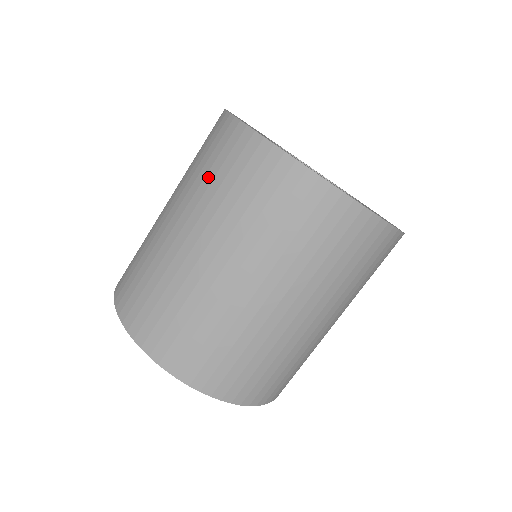
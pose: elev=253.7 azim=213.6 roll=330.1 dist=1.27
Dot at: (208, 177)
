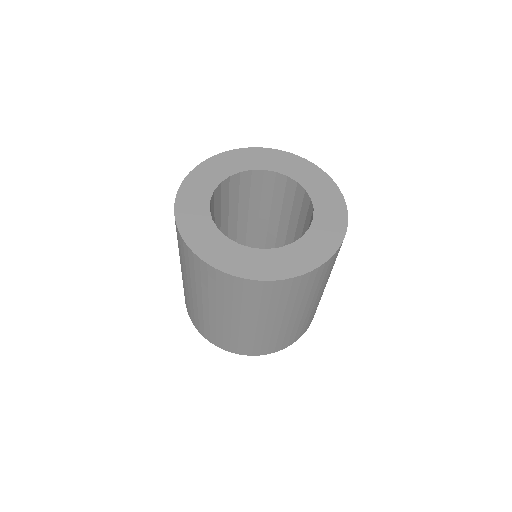
Dot at: (197, 280)
